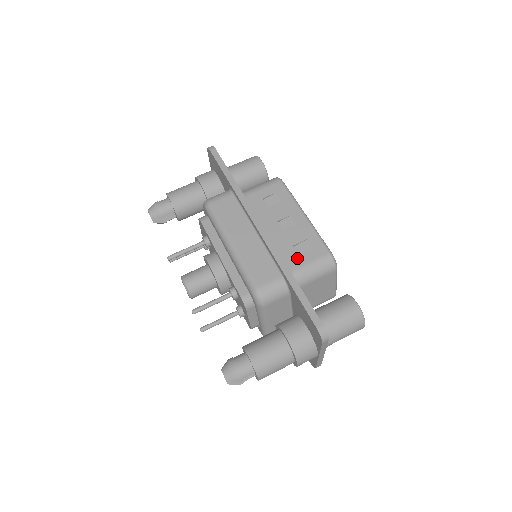
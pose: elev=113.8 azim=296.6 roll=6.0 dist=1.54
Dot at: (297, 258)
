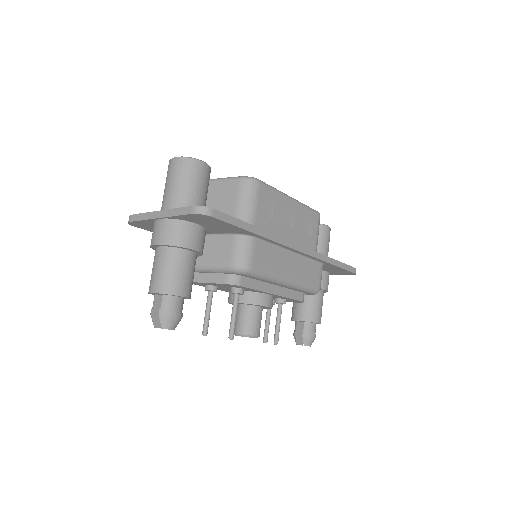
Dot at: (311, 239)
